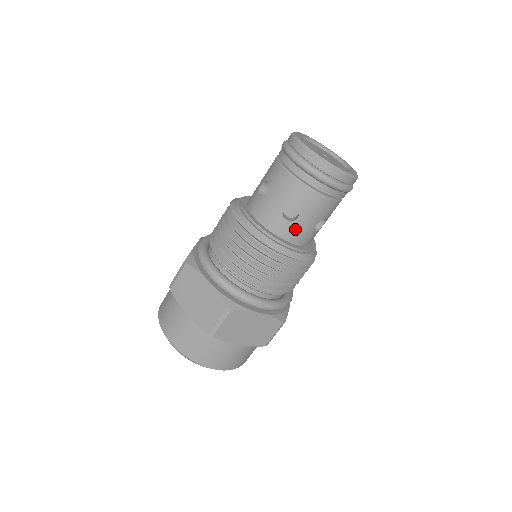
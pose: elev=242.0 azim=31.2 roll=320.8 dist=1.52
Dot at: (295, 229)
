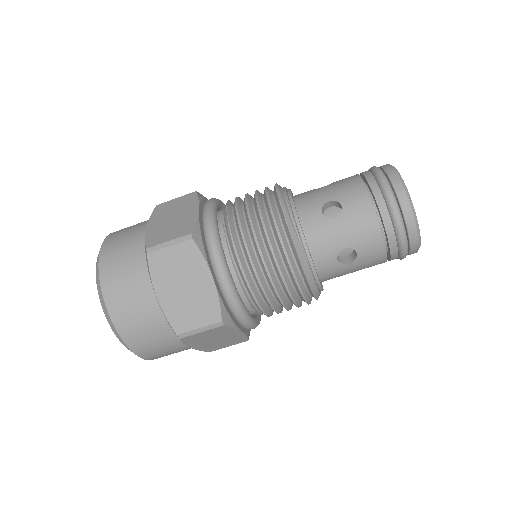
Dot at: (336, 271)
